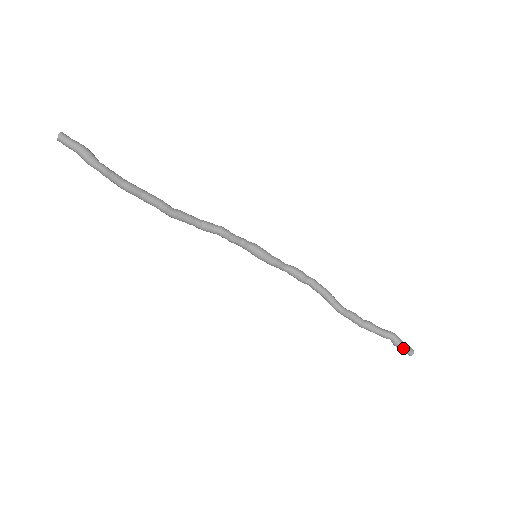
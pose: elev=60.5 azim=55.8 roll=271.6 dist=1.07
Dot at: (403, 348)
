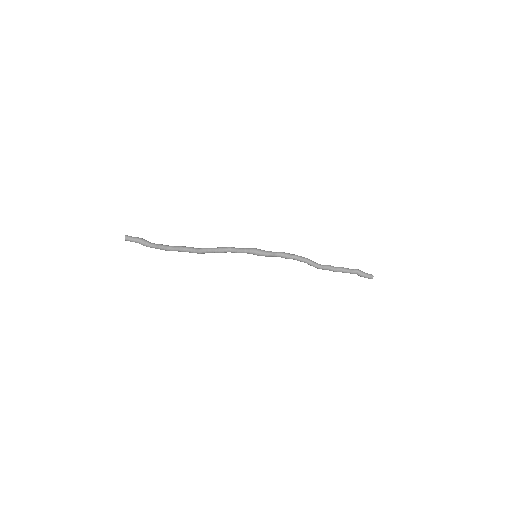
Dot at: (365, 277)
